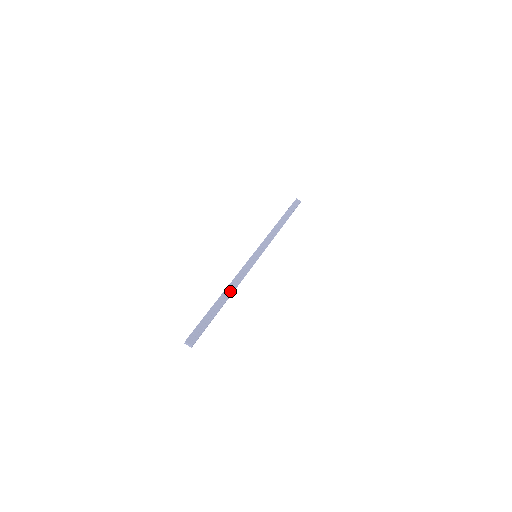
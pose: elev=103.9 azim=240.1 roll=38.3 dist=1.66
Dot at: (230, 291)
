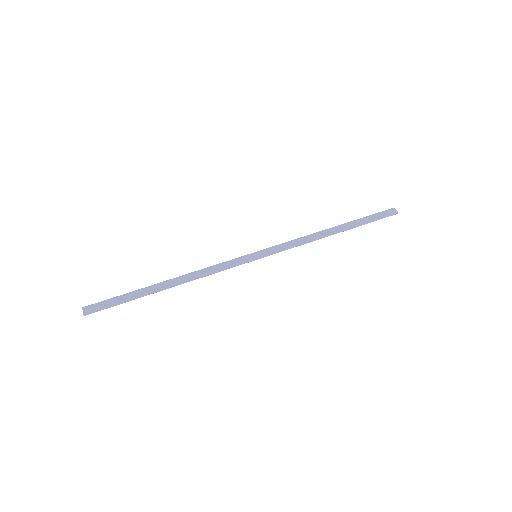
Dot at: (180, 280)
